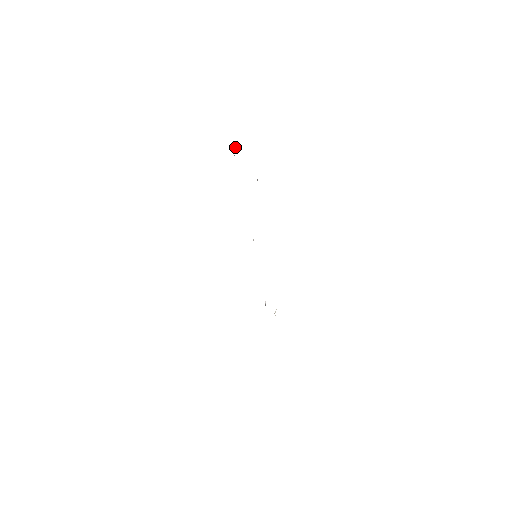
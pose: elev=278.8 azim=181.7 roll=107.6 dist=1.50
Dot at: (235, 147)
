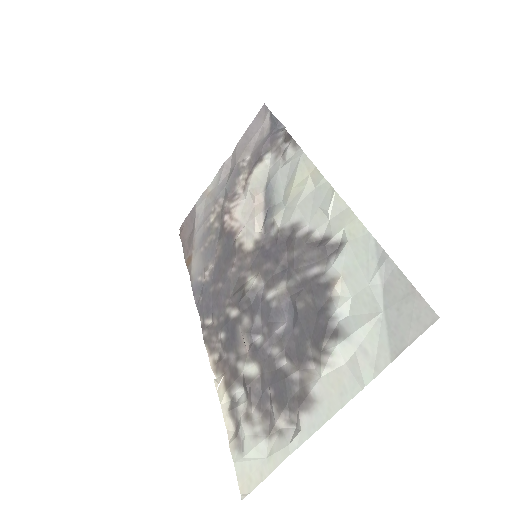
Dot at: (281, 125)
